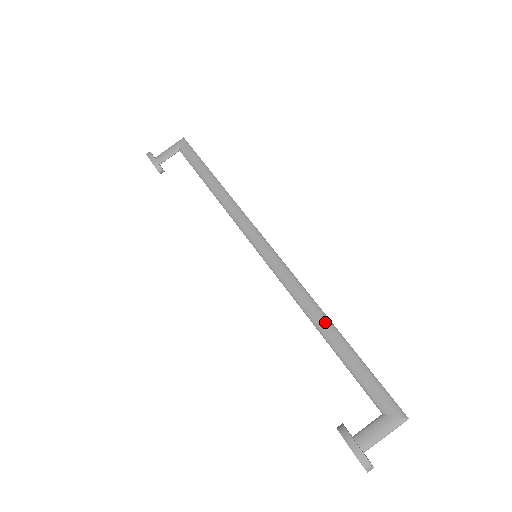
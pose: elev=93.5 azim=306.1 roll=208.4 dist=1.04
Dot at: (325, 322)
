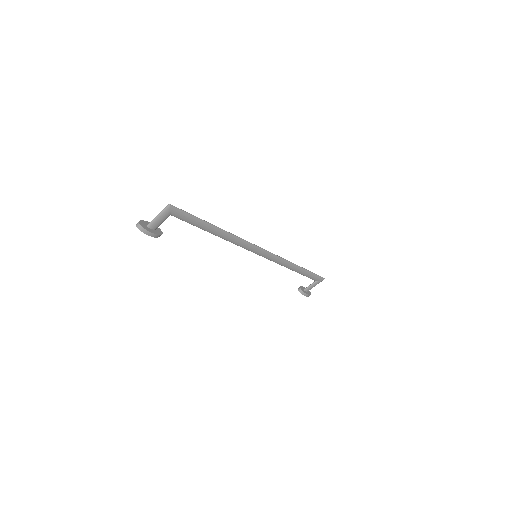
Dot at: (296, 268)
